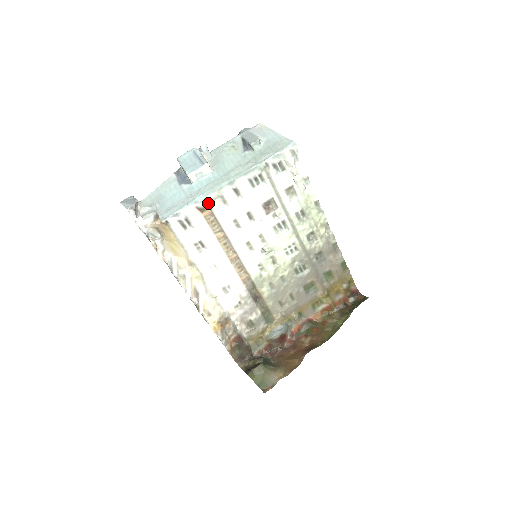
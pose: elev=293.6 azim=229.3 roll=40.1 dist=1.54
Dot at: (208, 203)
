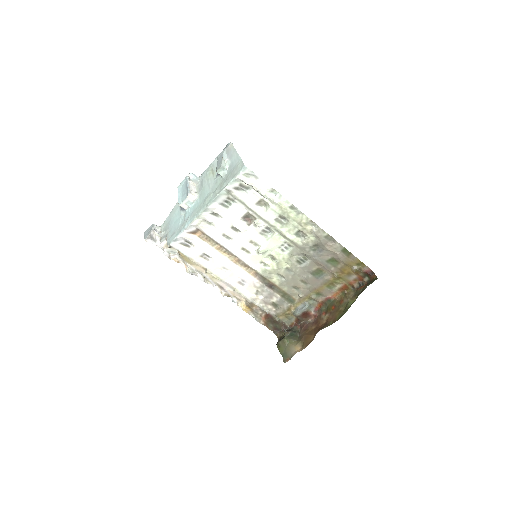
Dot at: (196, 227)
